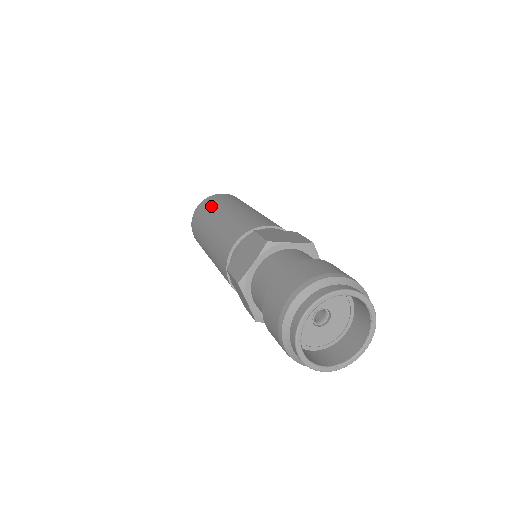
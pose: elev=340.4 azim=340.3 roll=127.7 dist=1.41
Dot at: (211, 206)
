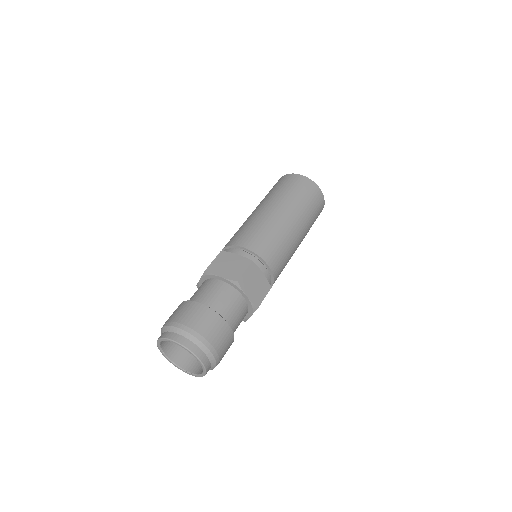
Dot at: (270, 191)
